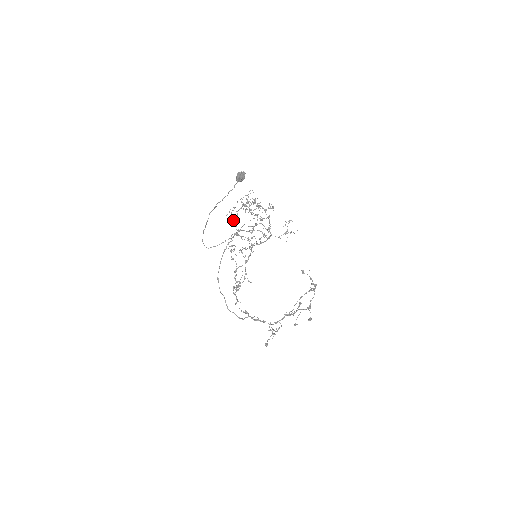
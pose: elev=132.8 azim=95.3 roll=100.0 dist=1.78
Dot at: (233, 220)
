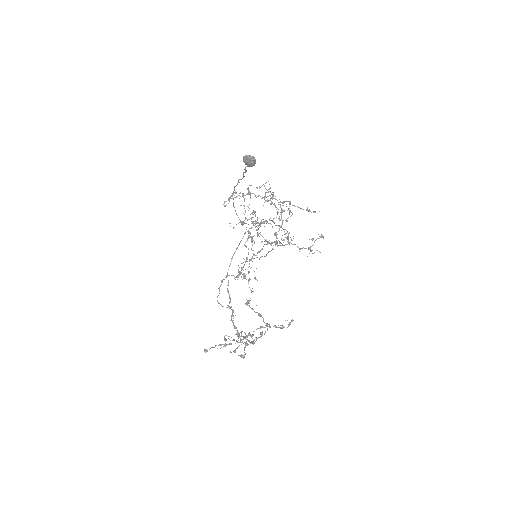
Dot at: (224, 206)
